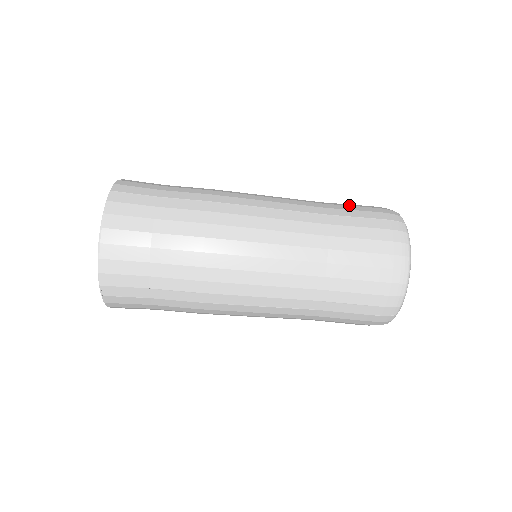
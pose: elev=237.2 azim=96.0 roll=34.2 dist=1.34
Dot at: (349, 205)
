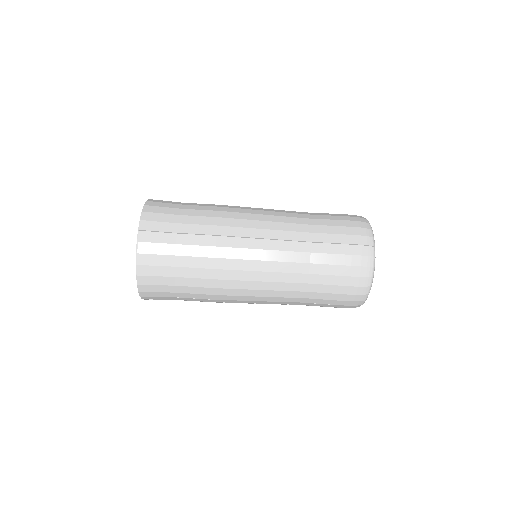
Dot at: (331, 224)
